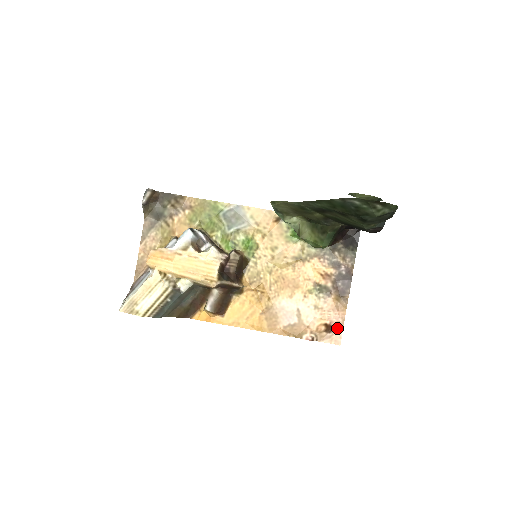
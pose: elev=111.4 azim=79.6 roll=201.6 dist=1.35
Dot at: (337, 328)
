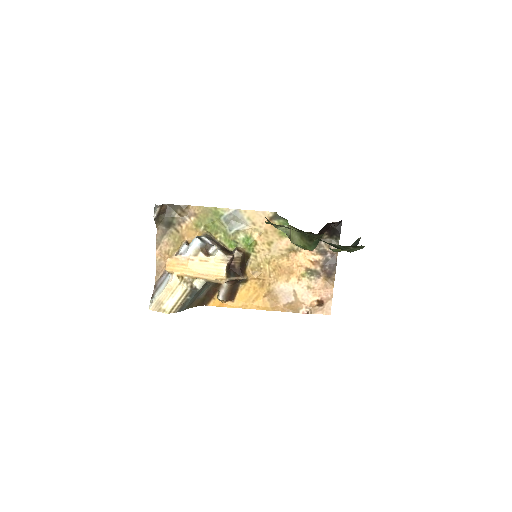
Dot at: (327, 302)
